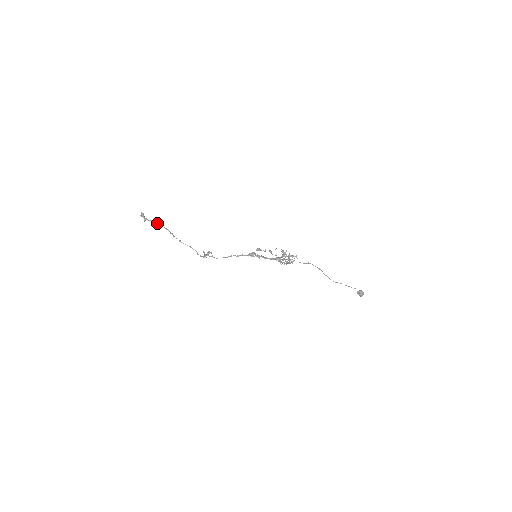
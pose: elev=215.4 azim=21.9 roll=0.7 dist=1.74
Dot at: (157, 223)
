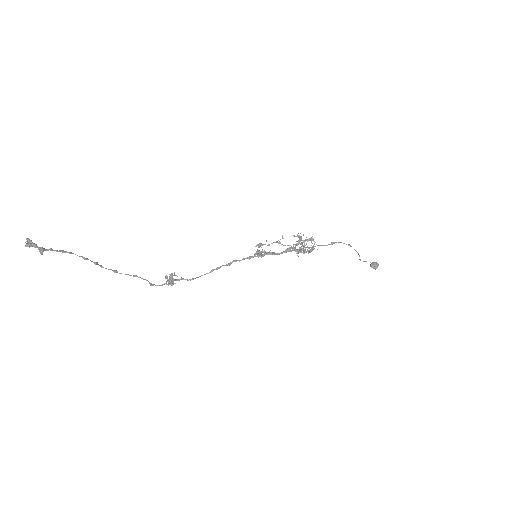
Dot at: (64, 251)
